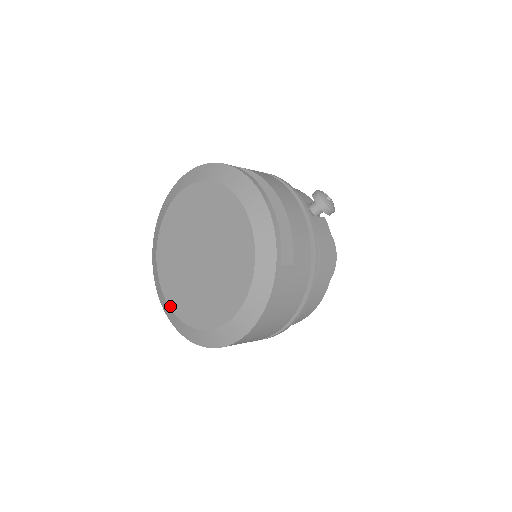
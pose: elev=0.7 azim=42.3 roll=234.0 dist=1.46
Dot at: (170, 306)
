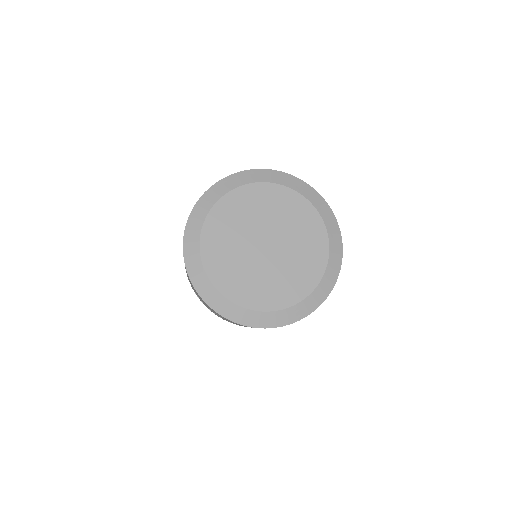
Dot at: (245, 307)
